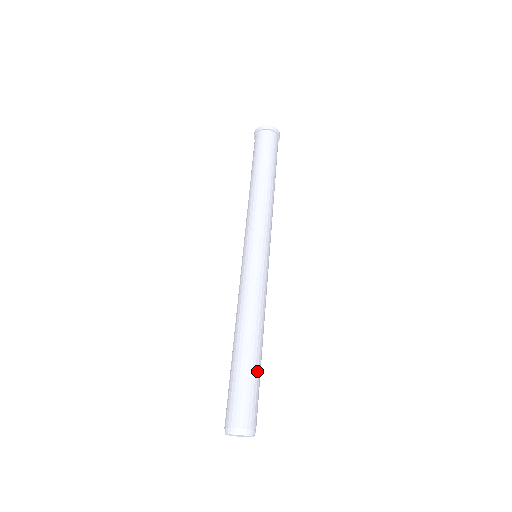
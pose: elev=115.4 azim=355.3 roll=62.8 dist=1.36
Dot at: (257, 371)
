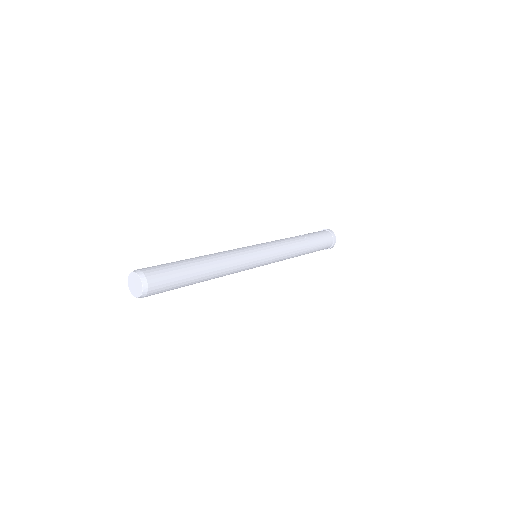
Dot at: (189, 273)
